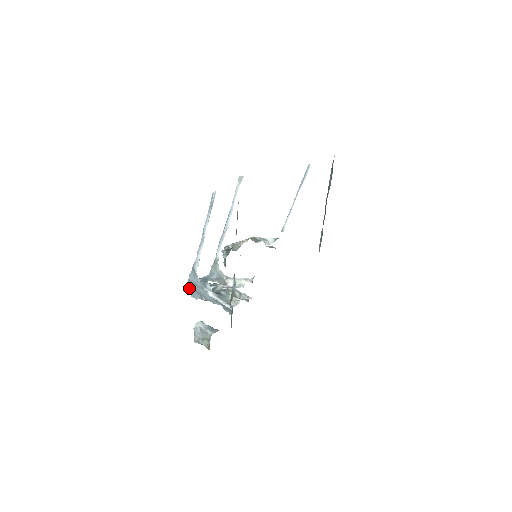
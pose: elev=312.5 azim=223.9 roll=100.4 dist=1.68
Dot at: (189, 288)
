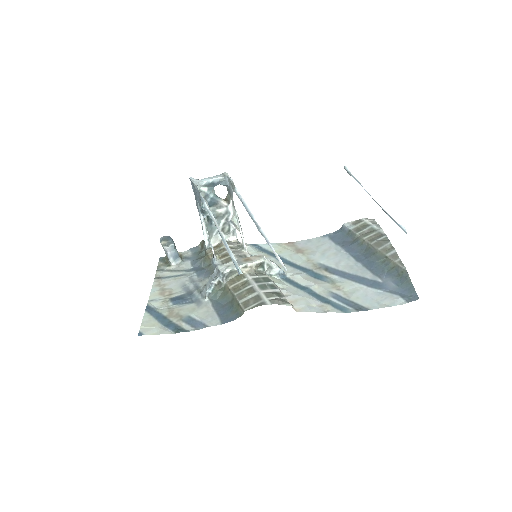
Dot at: (191, 181)
